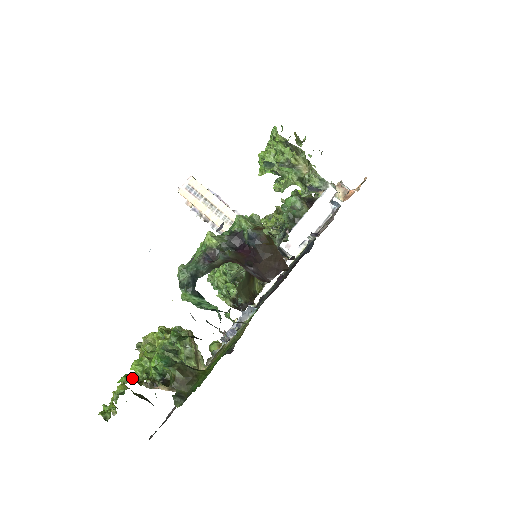
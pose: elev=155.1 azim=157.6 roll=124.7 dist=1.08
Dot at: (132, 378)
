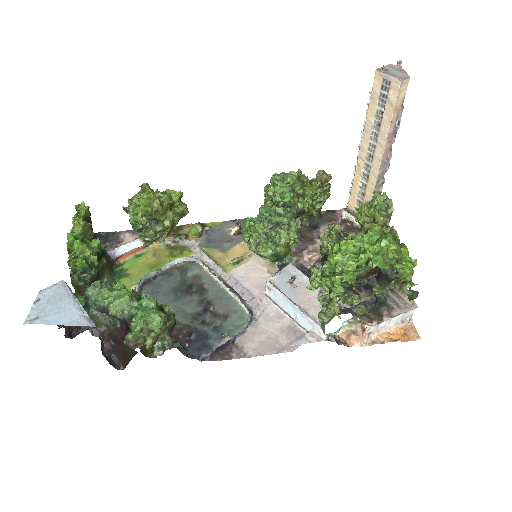
Dot at: (69, 247)
